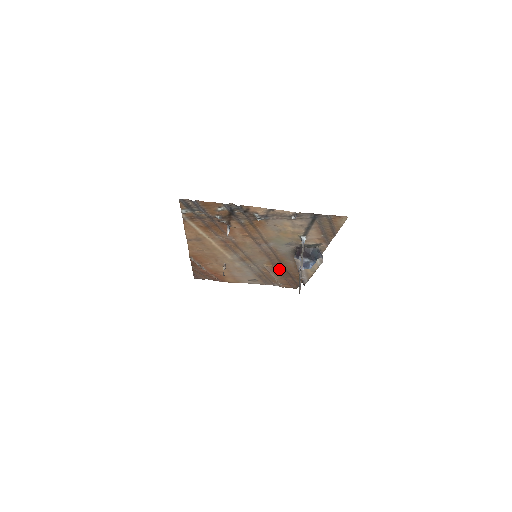
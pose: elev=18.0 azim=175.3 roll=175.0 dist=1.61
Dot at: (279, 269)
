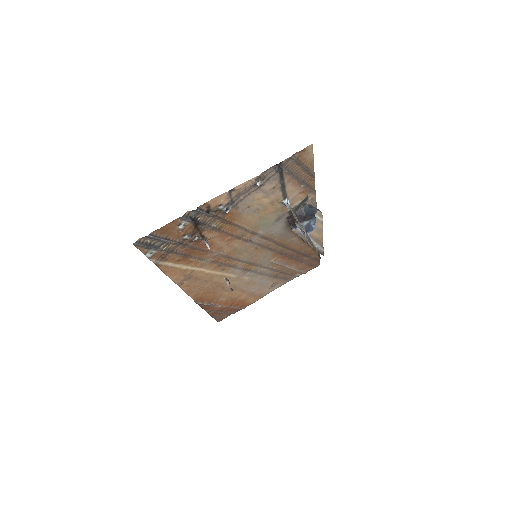
Dot at: (288, 255)
